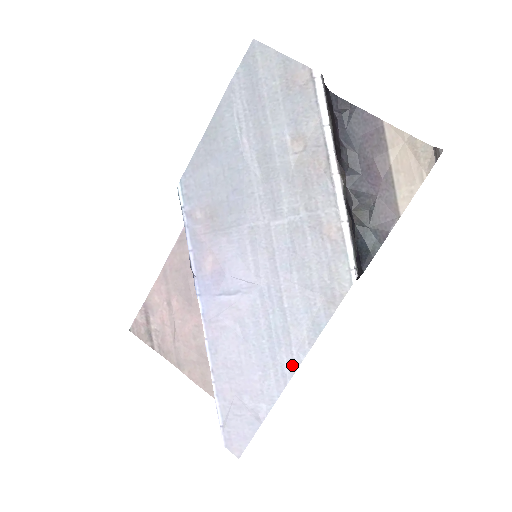
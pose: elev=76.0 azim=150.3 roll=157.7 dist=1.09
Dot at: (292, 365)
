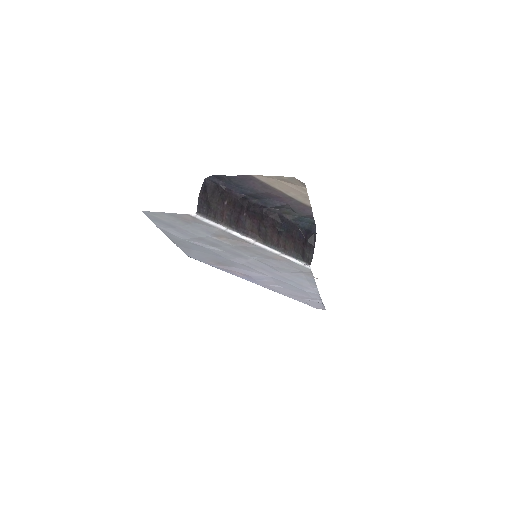
Dot at: (315, 291)
